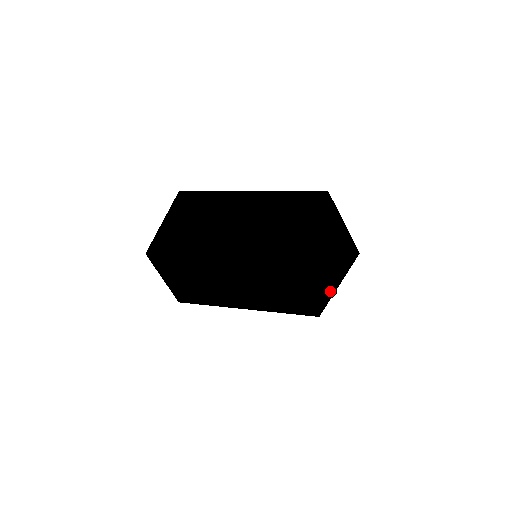
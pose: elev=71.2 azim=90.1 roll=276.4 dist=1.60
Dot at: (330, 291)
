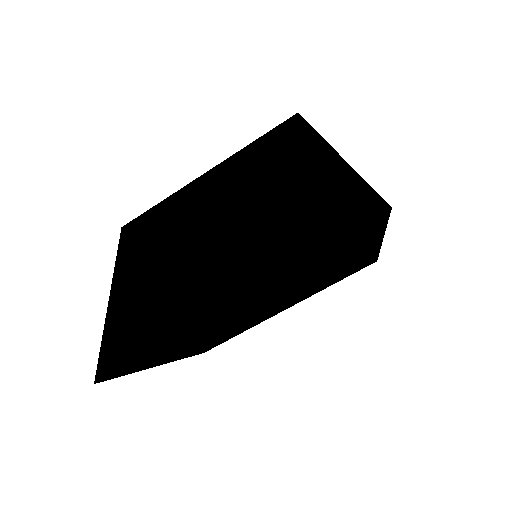
Dot at: (375, 247)
